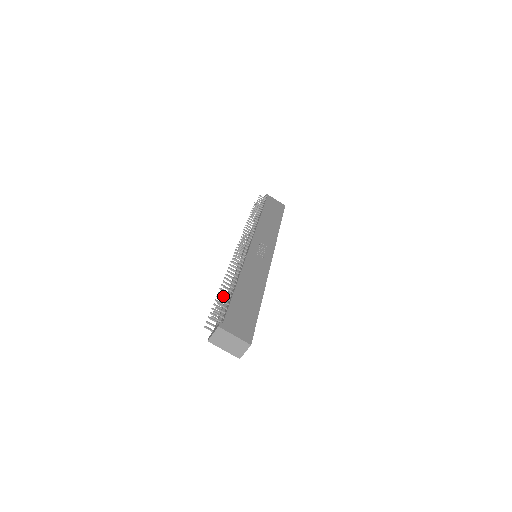
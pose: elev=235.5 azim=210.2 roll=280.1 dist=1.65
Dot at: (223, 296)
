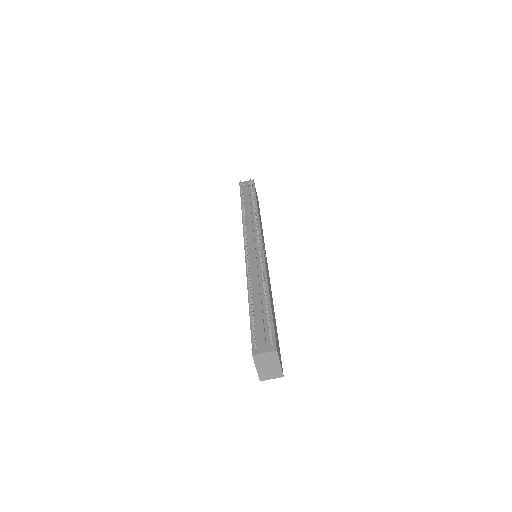
Dot at: (267, 308)
